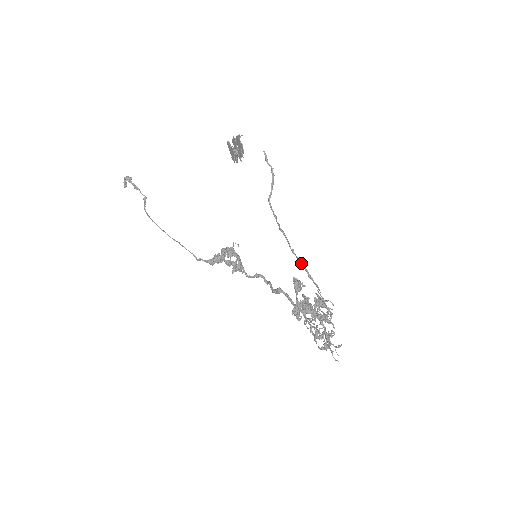
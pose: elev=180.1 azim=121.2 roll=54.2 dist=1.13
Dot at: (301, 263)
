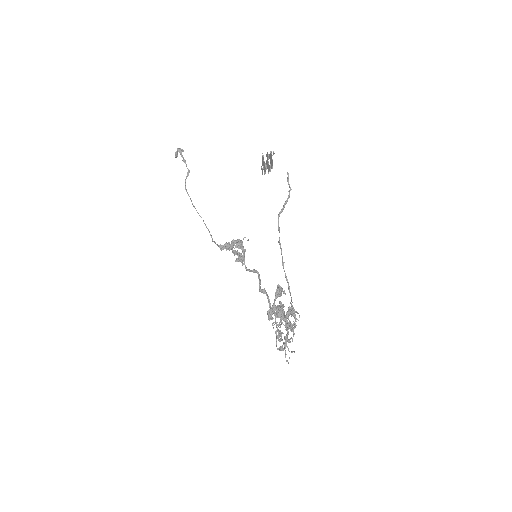
Dot at: (286, 276)
